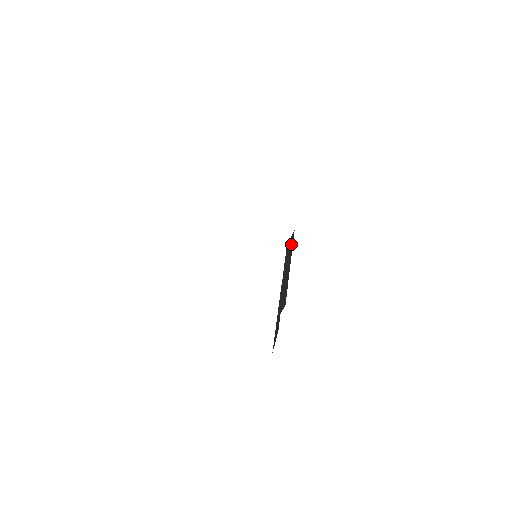
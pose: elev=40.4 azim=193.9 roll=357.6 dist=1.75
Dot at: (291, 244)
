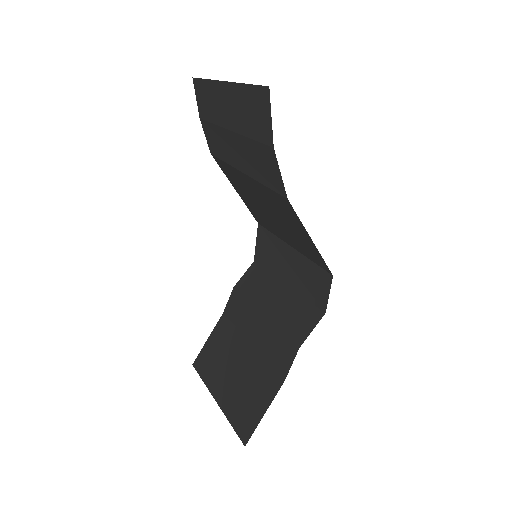
Dot at: (258, 274)
